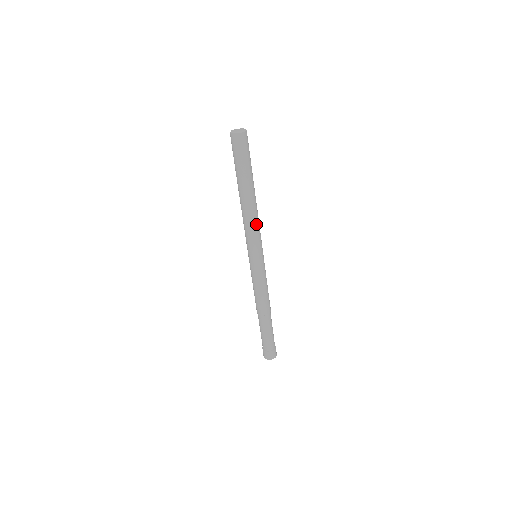
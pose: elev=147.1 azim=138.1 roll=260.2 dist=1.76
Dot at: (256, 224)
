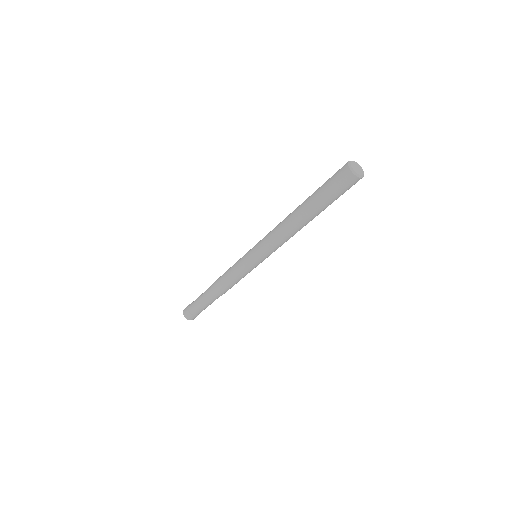
Dot at: occluded
